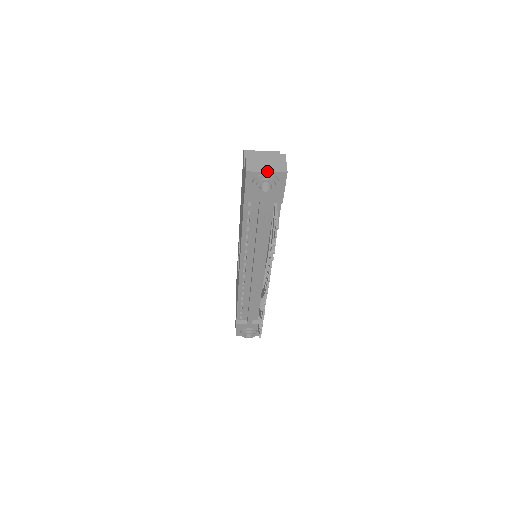
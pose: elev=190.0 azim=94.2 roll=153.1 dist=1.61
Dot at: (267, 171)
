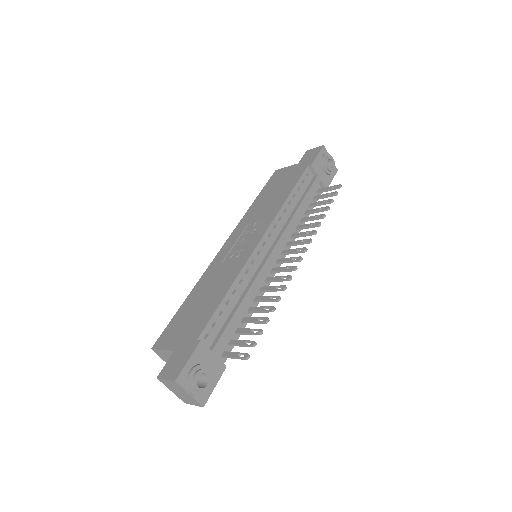
Dot at: occluded
